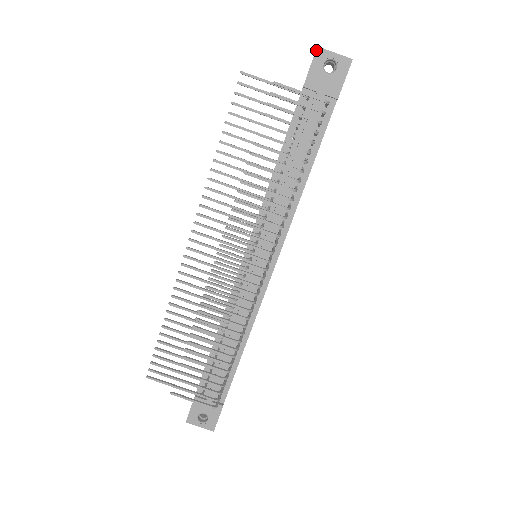
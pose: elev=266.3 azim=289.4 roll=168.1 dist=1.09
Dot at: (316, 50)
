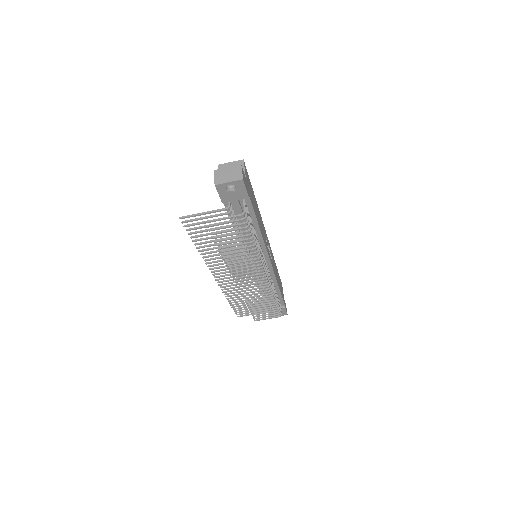
Dot at: occluded
